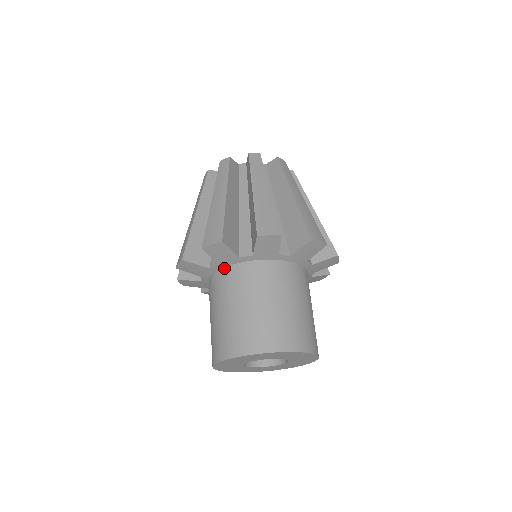
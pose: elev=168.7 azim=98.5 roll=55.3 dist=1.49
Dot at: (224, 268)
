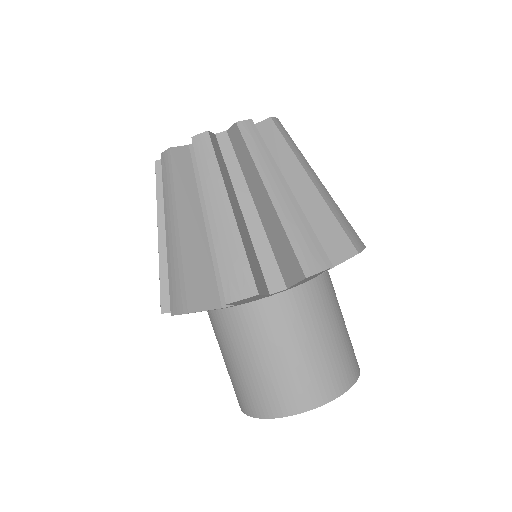
Dot at: (287, 291)
